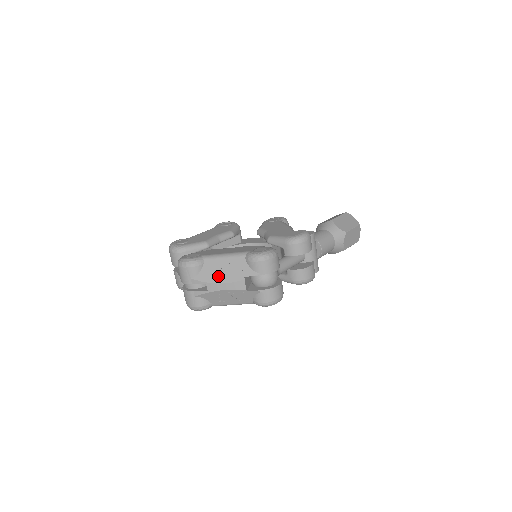
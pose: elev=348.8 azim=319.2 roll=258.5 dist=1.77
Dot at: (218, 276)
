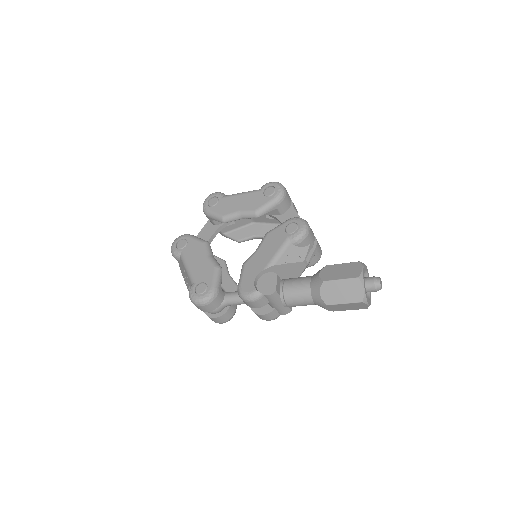
Dot at: (184, 277)
